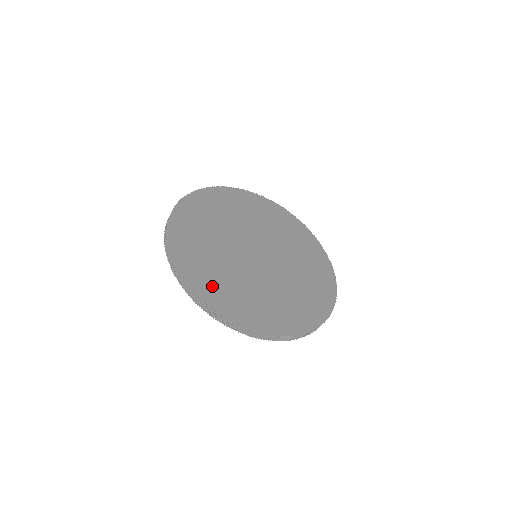
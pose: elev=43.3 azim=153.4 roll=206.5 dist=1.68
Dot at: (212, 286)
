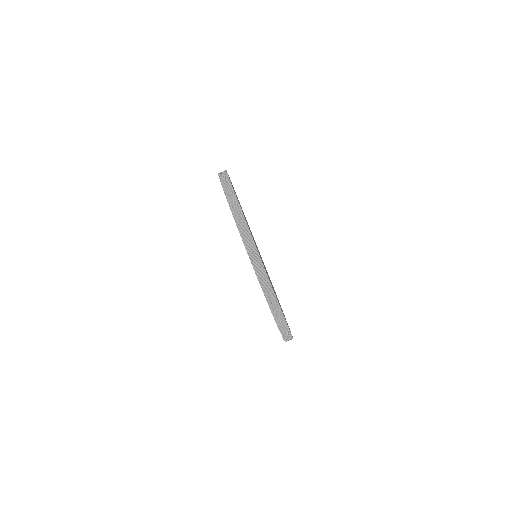
Dot at: occluded
